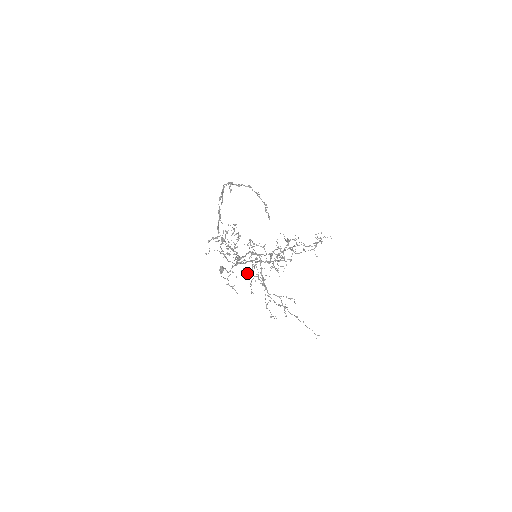
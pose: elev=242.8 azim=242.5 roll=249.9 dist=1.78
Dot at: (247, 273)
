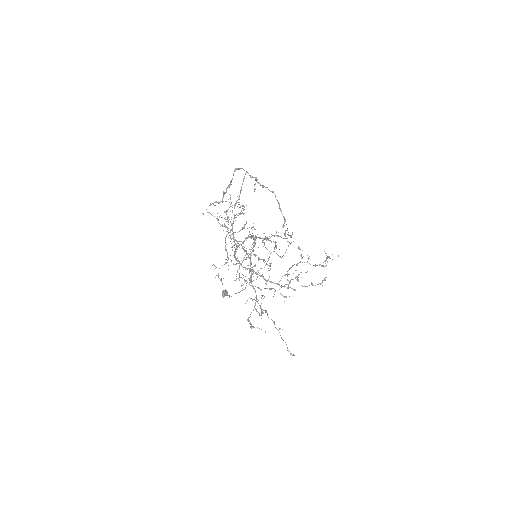
Dot at: (244, 282)
